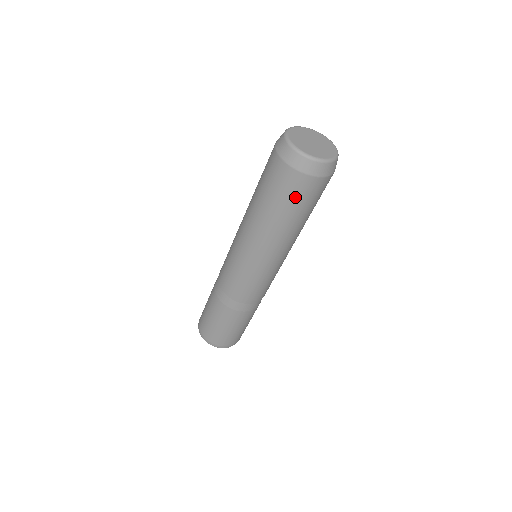
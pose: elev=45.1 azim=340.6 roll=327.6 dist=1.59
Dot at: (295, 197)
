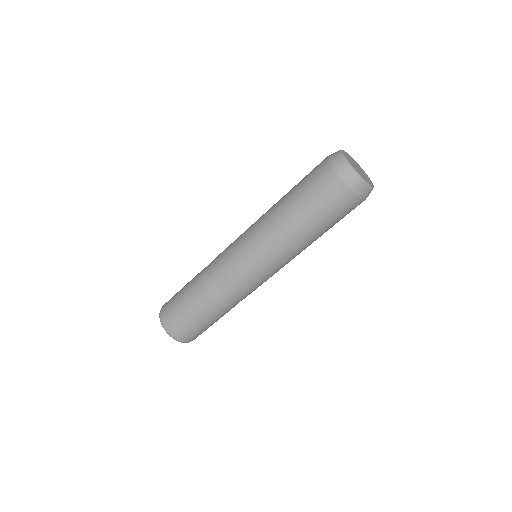
Dot at: (318, 192)
